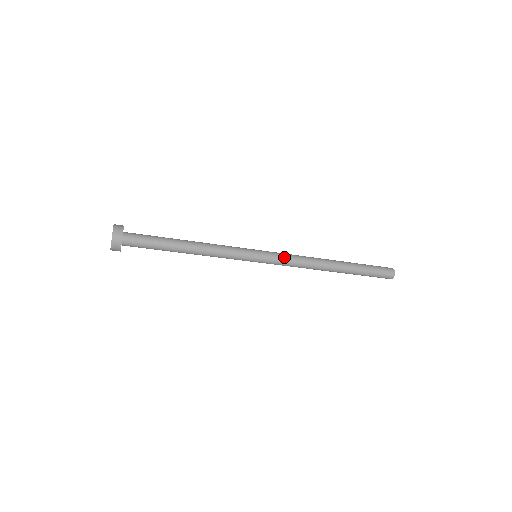
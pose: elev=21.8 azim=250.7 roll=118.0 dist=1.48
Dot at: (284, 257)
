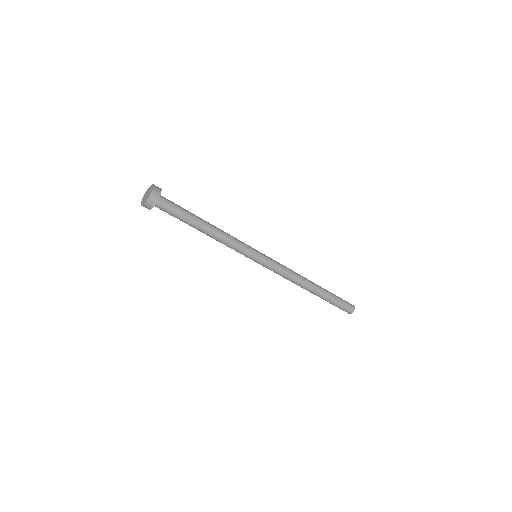
Dot at: (278, 262)
